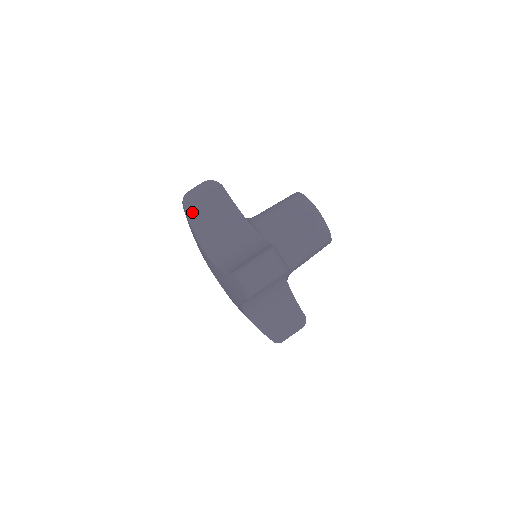
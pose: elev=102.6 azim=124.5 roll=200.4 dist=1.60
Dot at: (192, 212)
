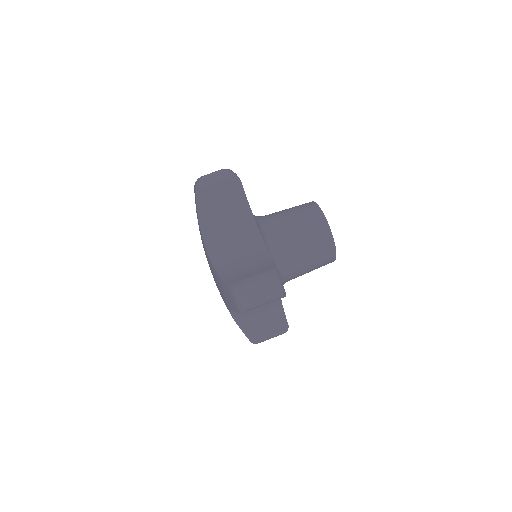
Dot at: (202, 201)
